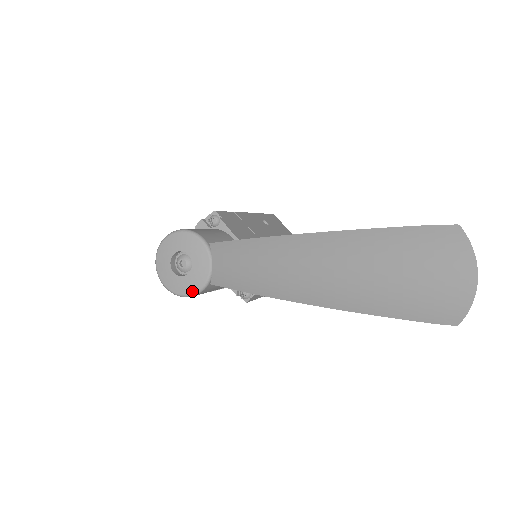
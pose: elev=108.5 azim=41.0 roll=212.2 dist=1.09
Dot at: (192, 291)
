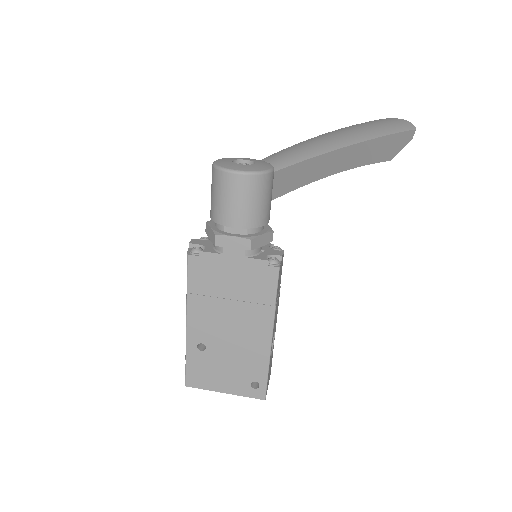
Dot at: (266, 169)
